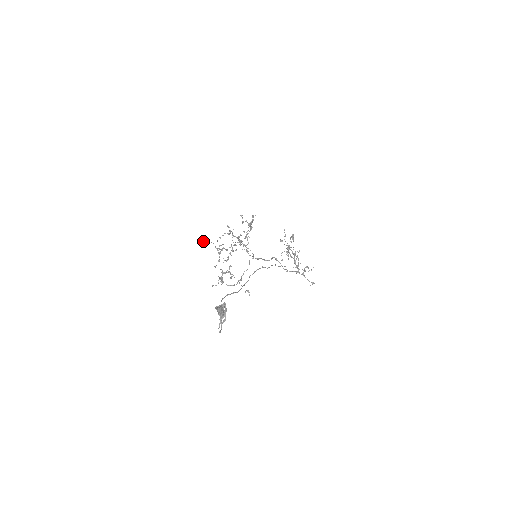
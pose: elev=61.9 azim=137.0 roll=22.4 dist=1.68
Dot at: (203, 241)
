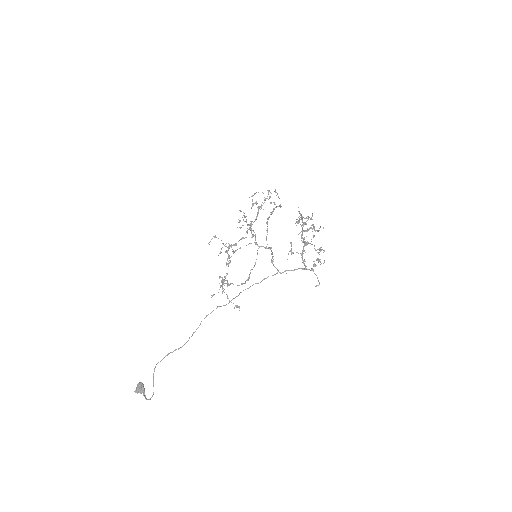
Dot at: (214, 237)
